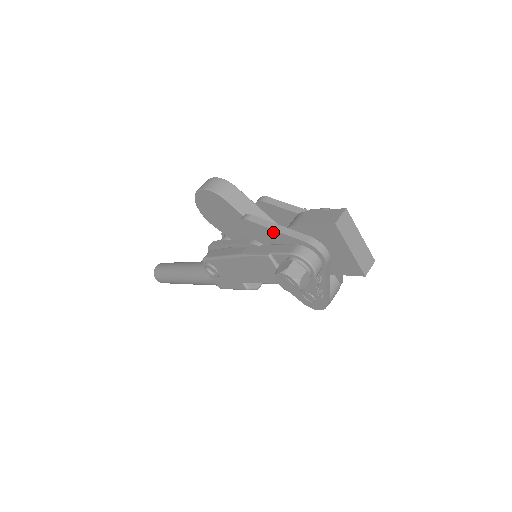
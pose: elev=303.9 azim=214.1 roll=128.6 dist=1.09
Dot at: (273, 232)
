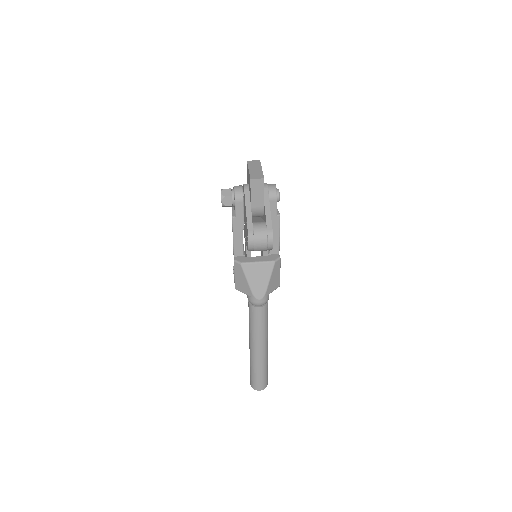
Dot at: occluded
